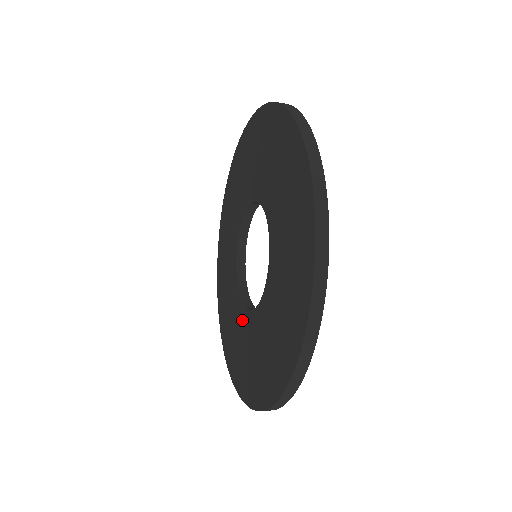
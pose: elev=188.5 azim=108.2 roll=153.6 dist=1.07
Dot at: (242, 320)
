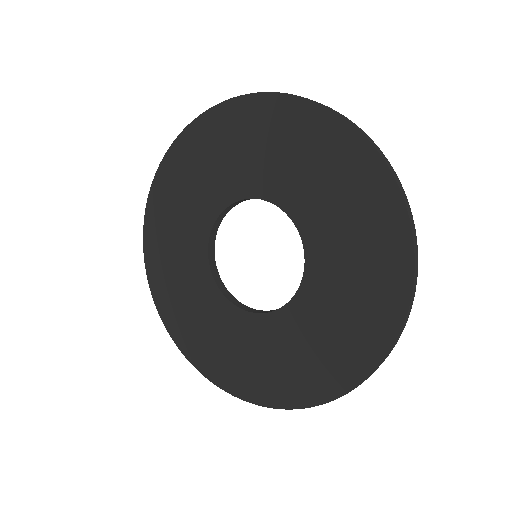
Dot at: (200, 278)
